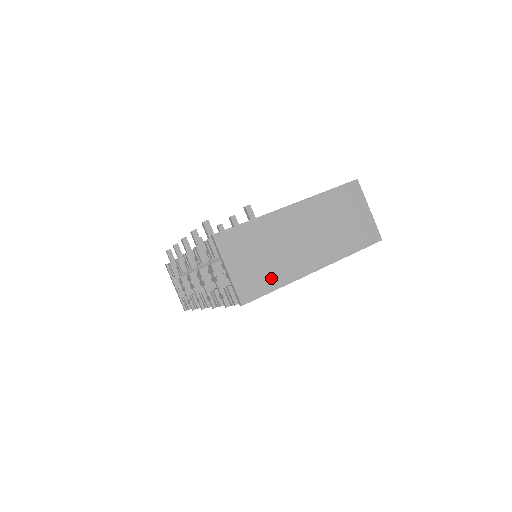
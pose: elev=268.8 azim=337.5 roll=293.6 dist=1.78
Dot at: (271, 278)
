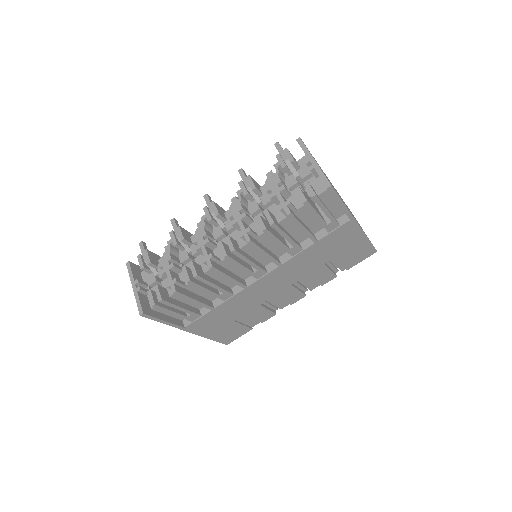
Dot at: occluded
